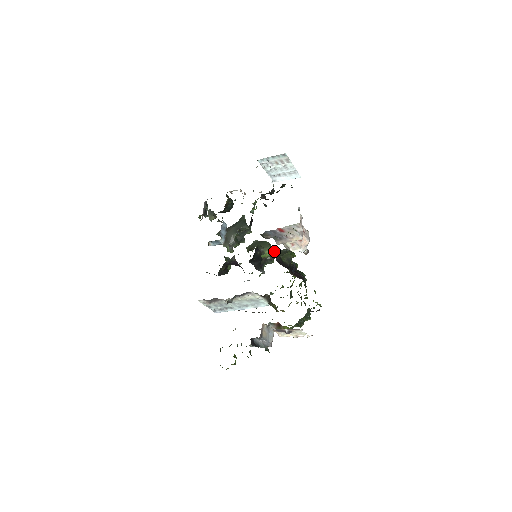
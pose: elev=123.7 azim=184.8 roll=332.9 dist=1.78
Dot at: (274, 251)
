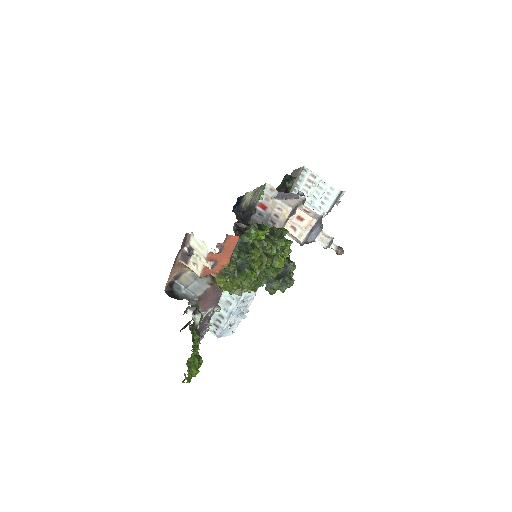
Dot at: occluded
